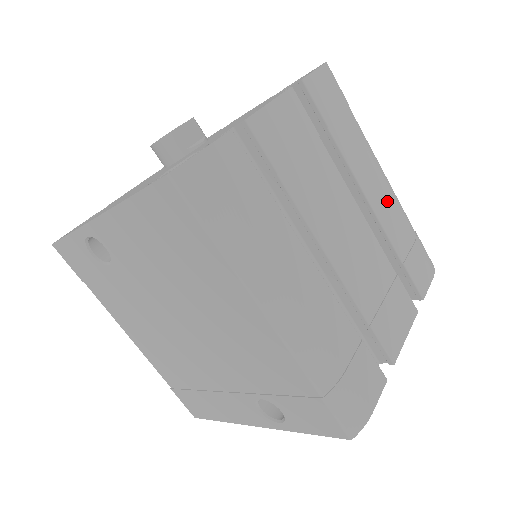
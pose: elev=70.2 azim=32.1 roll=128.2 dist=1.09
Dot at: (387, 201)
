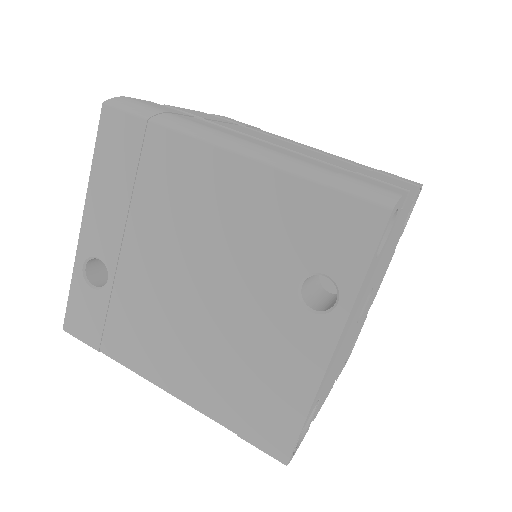
Dot at: occluded
